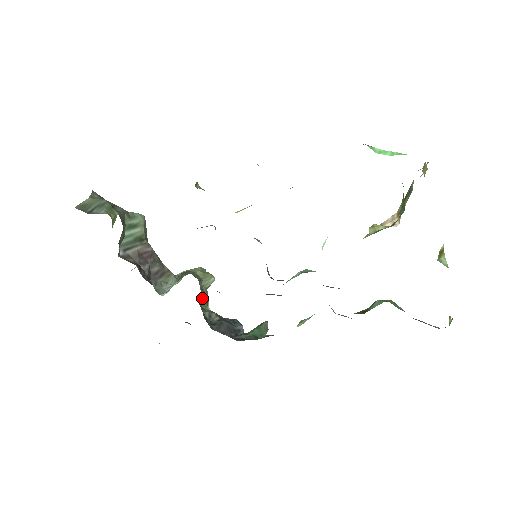
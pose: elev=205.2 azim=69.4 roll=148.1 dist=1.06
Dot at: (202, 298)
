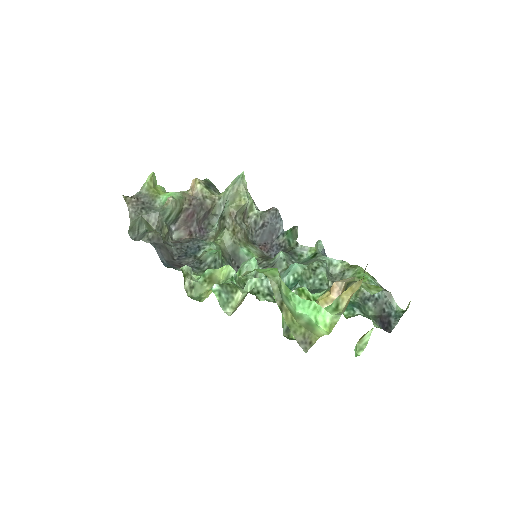
Dot at: (245, 211)
